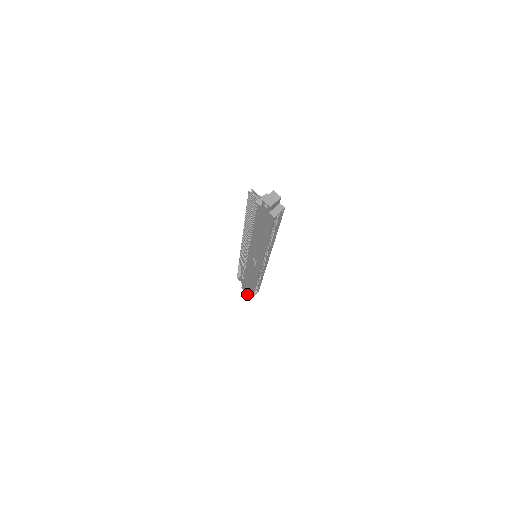
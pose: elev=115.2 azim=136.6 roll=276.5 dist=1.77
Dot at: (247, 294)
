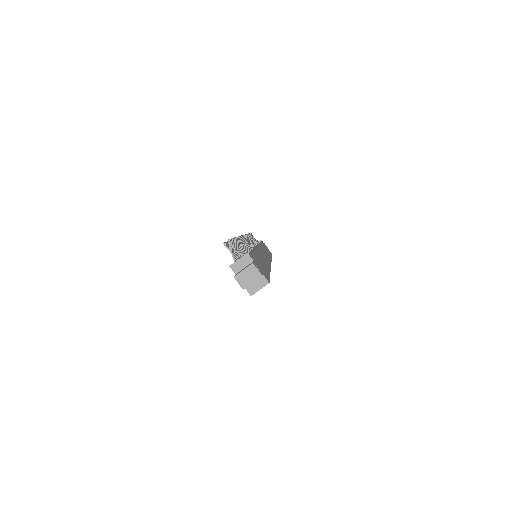
Dot at: occluded
